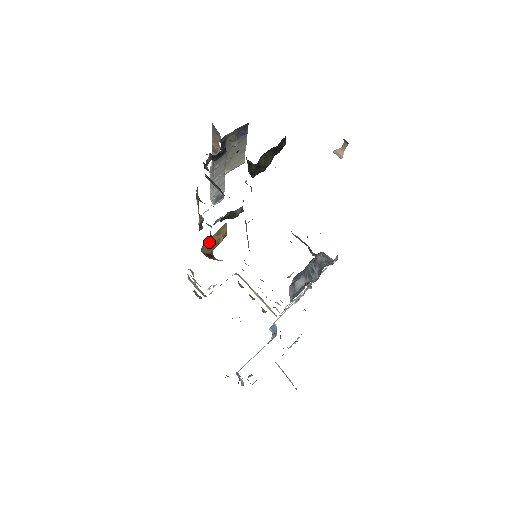
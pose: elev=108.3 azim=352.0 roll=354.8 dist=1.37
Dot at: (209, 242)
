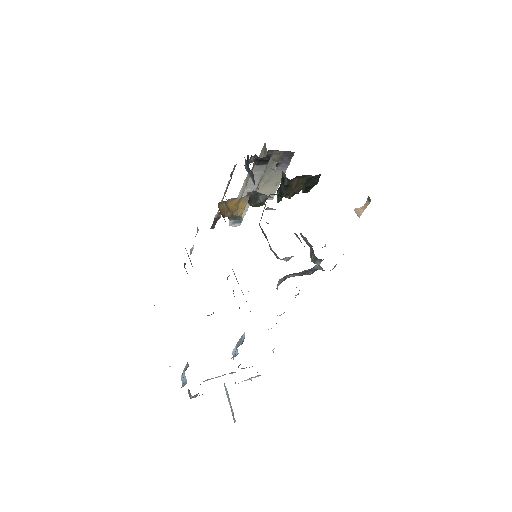
Dot at: (227, 204)
